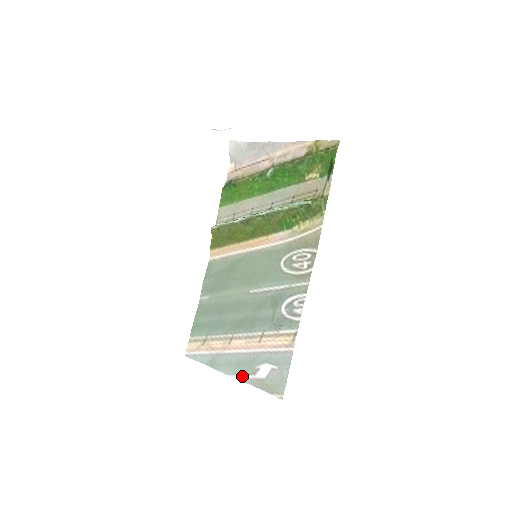
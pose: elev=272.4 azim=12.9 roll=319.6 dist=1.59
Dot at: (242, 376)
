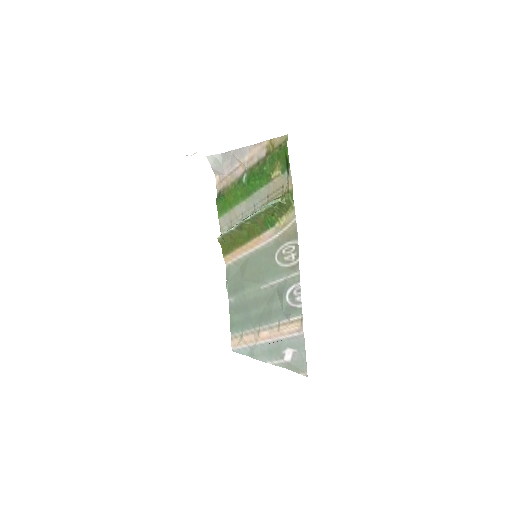
Dot at: (275, 362)
